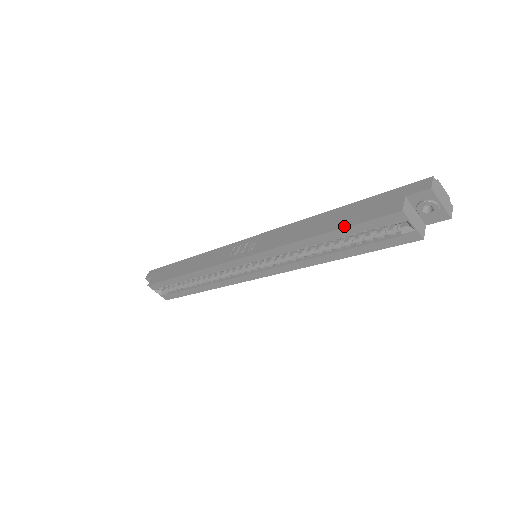
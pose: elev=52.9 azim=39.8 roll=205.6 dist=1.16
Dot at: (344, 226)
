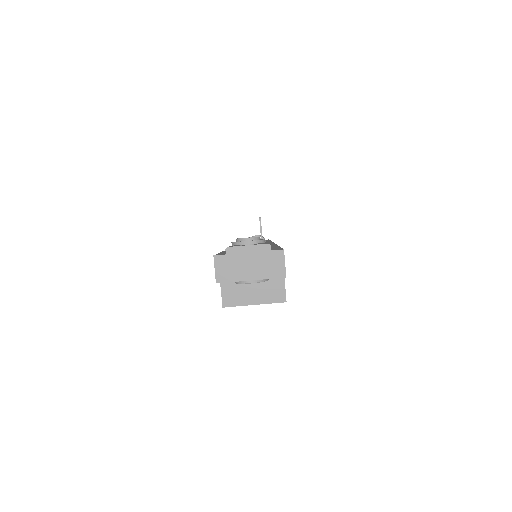
Dot at: occluded
